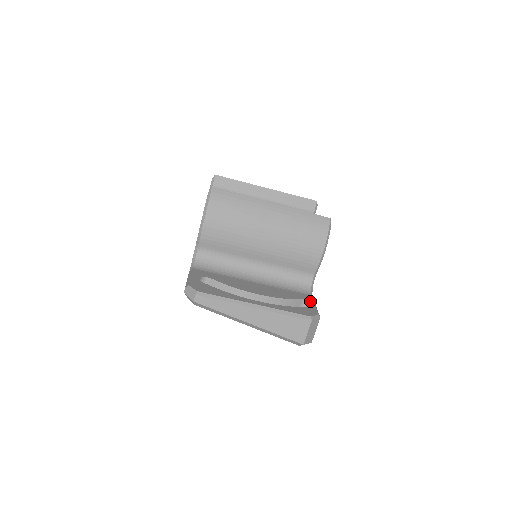
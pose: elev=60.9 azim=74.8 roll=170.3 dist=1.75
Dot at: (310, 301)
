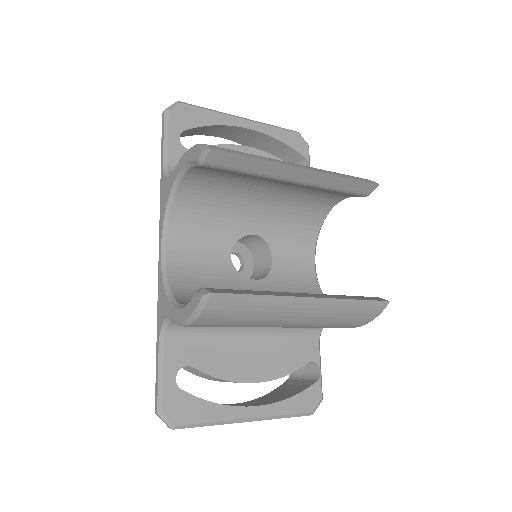
Dot at: (316, 363)
